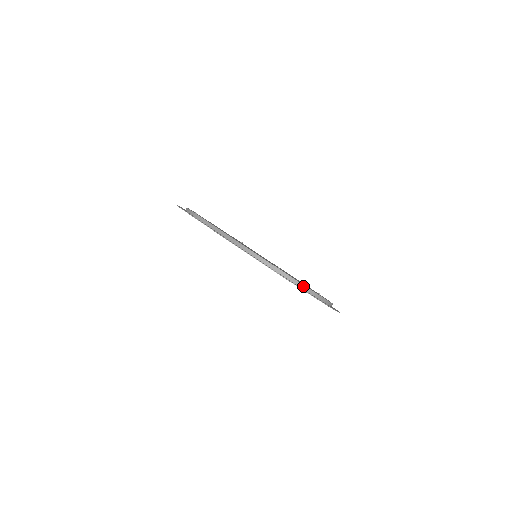
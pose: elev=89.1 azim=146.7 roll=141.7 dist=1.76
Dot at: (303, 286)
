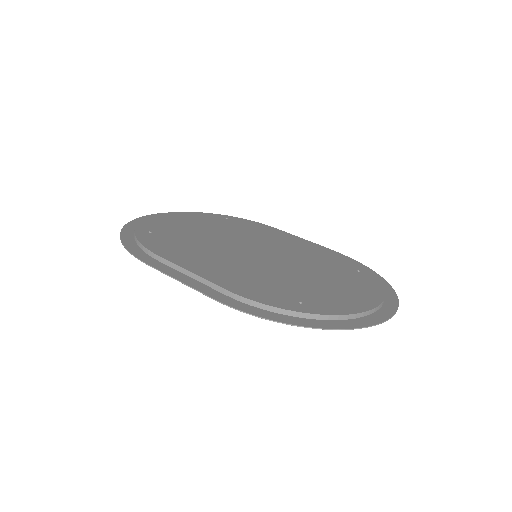
Dot at: (345, 316)
